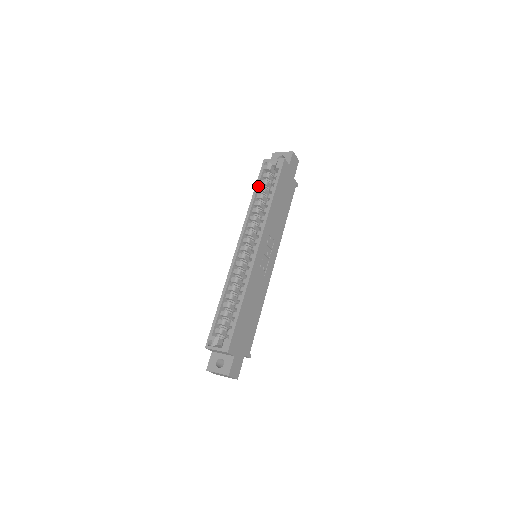
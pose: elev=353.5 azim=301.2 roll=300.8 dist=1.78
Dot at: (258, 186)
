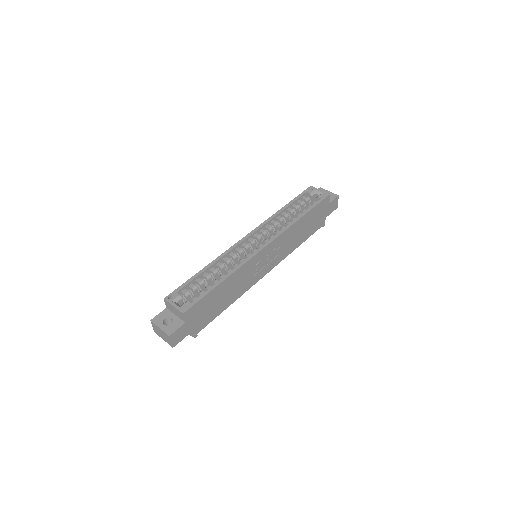
Dot at: (294, 202)
